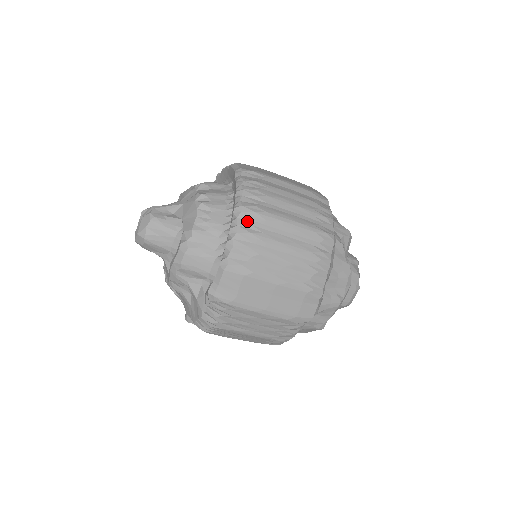
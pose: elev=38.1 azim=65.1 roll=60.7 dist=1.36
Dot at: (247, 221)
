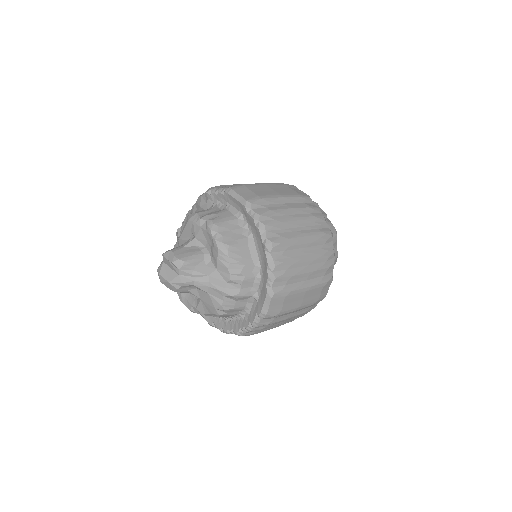
Dot at: occluded
